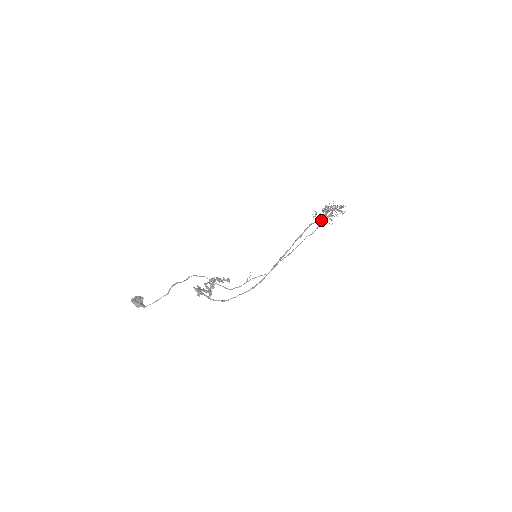
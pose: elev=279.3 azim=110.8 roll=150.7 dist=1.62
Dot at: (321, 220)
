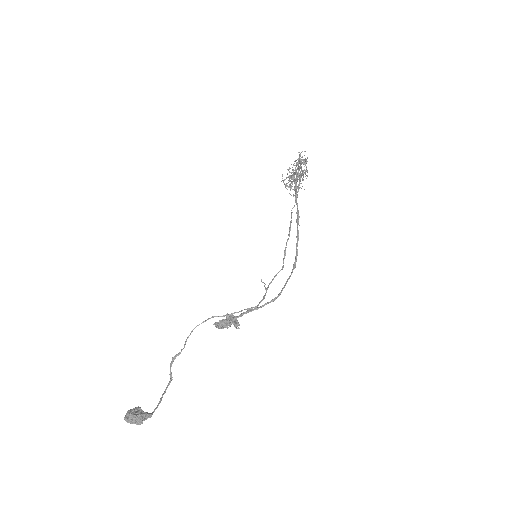
Dot at: occluded
